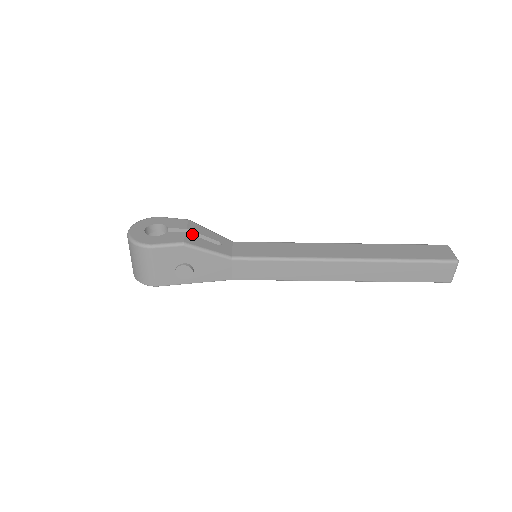
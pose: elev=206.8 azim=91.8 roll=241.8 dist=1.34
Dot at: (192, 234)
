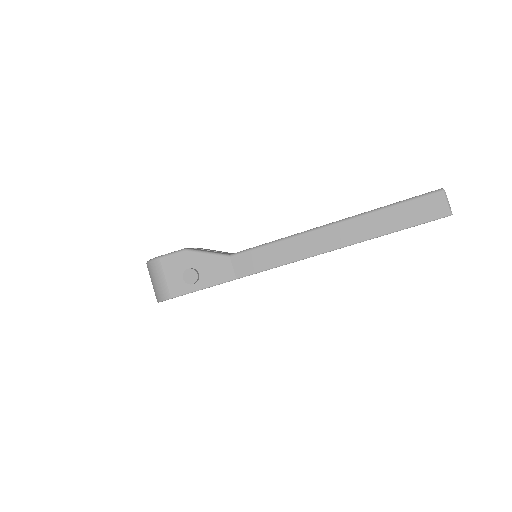
Dot at: occluded
